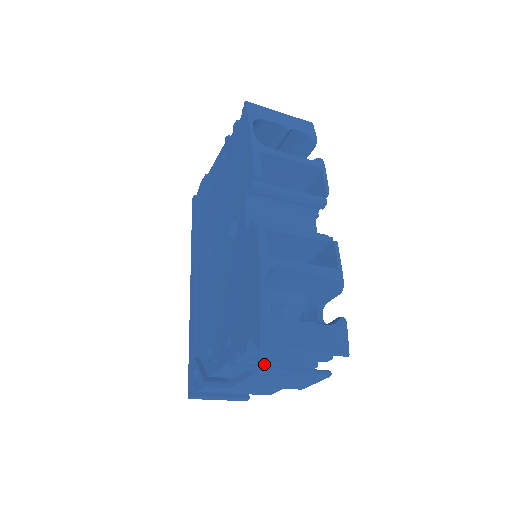
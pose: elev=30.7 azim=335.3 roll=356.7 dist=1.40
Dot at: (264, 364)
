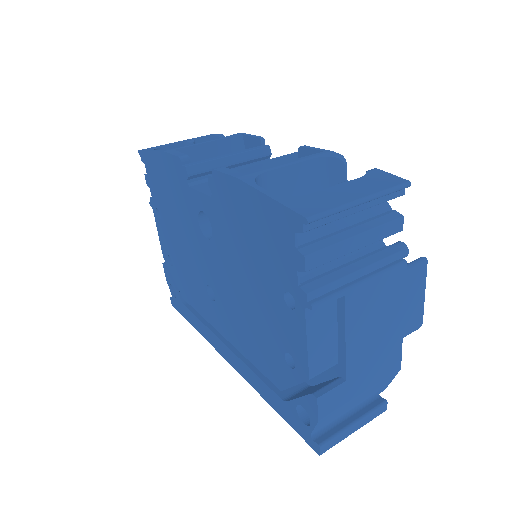
Dot at: (344, 284)
